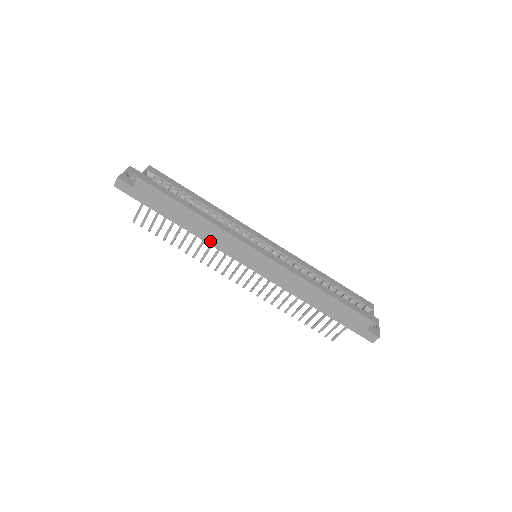
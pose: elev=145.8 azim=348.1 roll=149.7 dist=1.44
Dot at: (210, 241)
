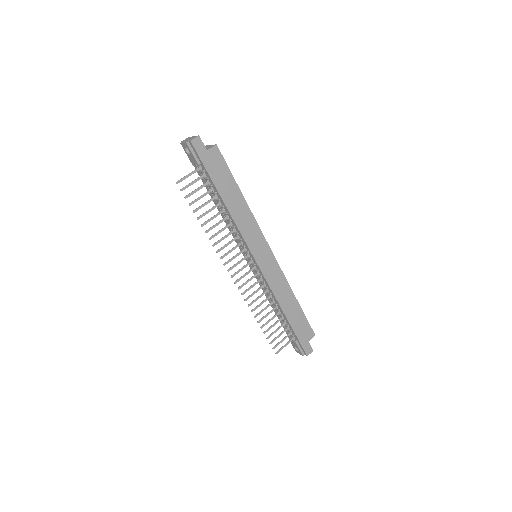
Dot at: (240, 226)
